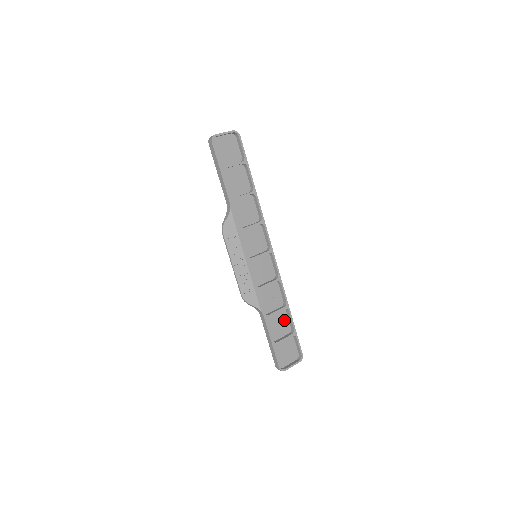
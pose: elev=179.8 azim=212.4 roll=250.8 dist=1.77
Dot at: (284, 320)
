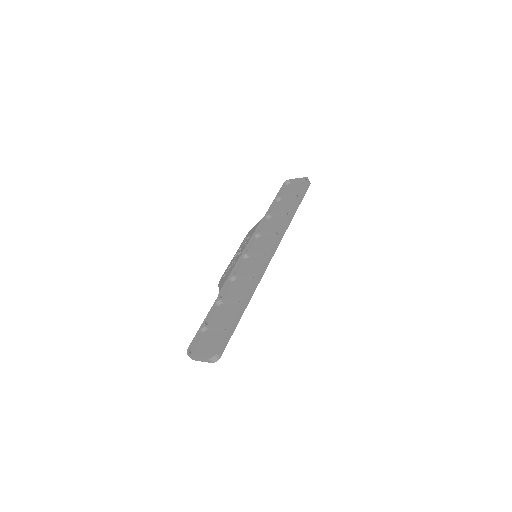
Dot at: occluded
